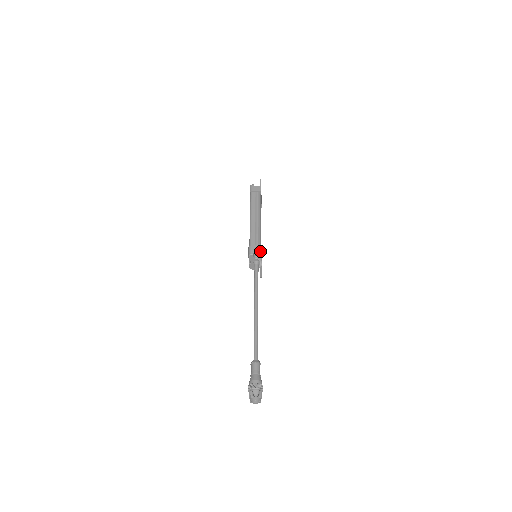
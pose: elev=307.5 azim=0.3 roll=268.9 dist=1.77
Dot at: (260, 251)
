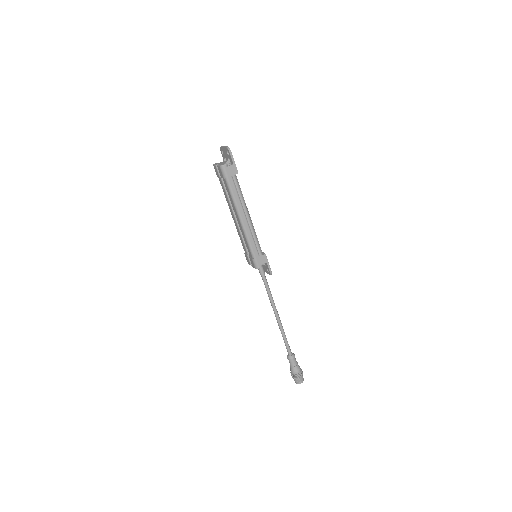
Dot at: (267, 261)
